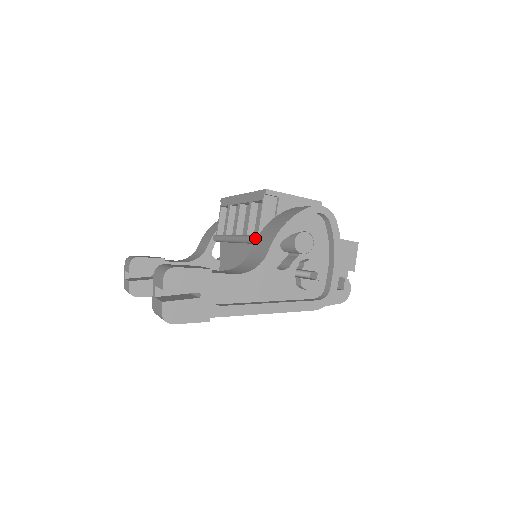
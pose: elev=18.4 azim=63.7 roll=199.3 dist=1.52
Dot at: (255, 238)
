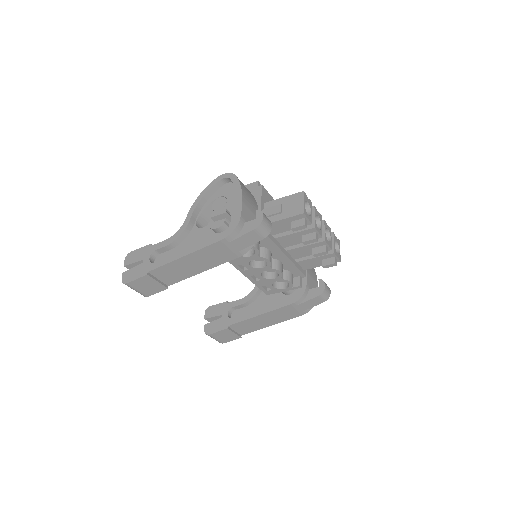
Dot at: occluded
